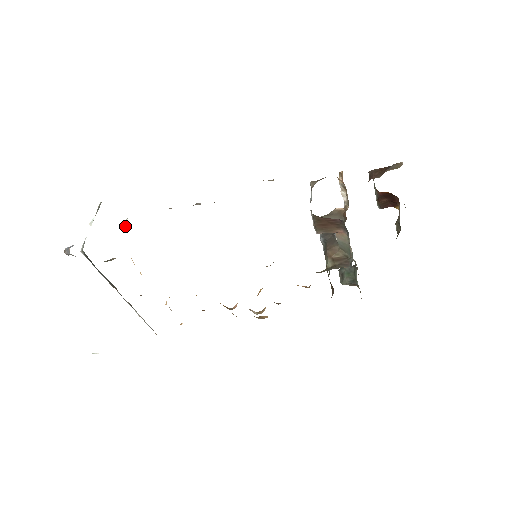
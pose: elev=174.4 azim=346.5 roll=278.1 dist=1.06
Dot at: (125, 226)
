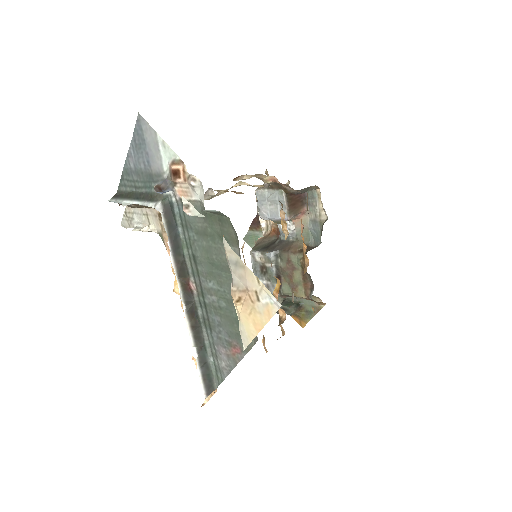
Dot at: (146, 224)
